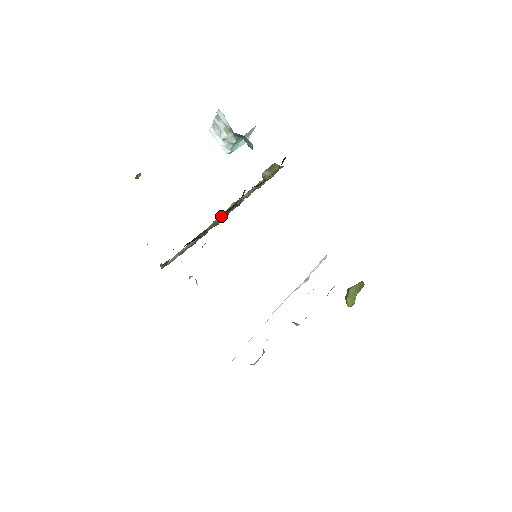
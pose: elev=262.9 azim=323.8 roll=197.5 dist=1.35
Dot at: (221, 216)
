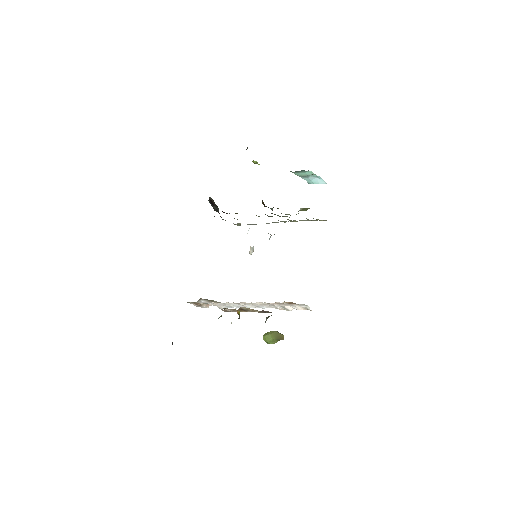
Dot at: occluded
